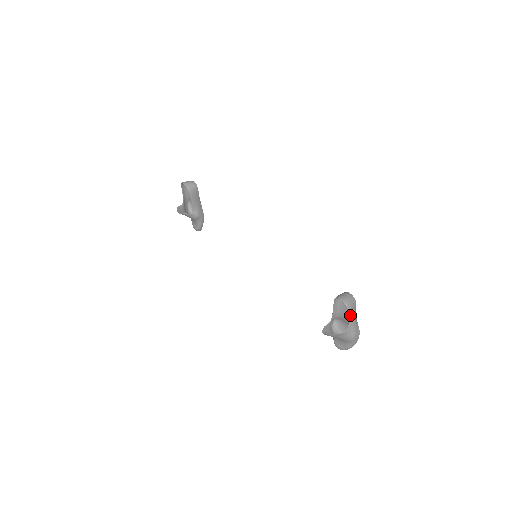
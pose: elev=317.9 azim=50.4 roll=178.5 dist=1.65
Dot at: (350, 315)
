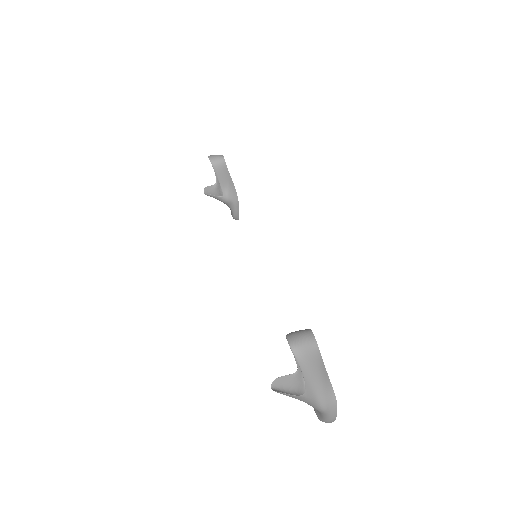
Dot at: (303, 369)
